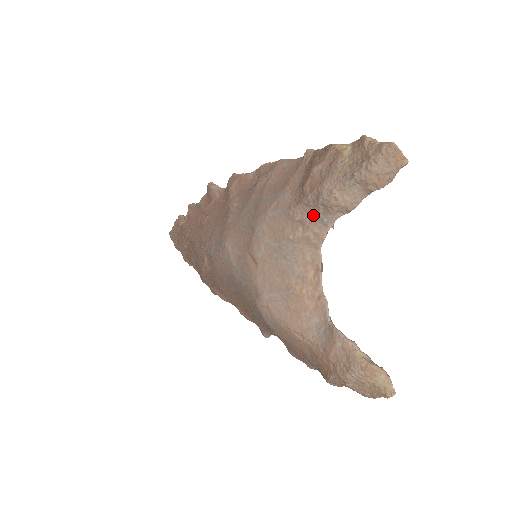
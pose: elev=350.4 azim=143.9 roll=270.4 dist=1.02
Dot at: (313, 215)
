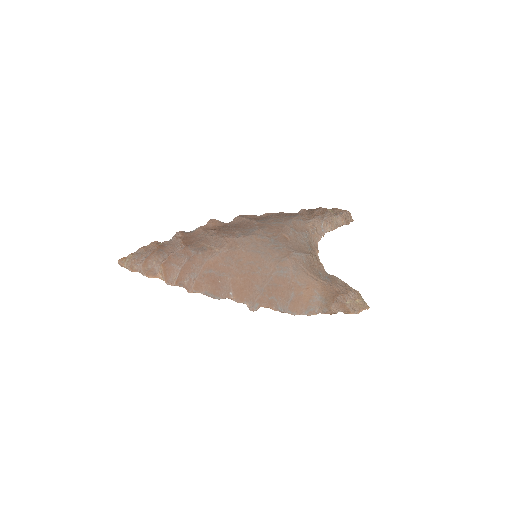
Dot at: (318, 226)
